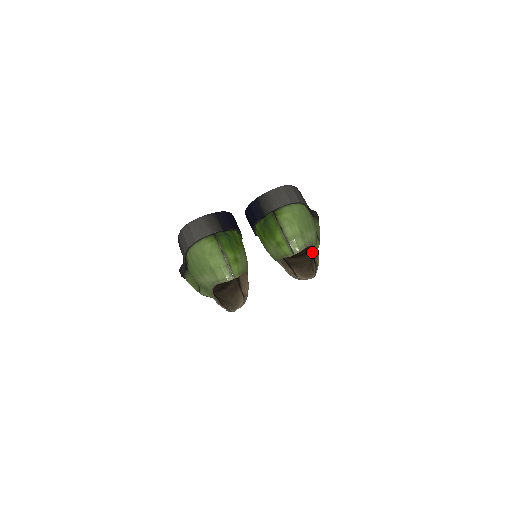
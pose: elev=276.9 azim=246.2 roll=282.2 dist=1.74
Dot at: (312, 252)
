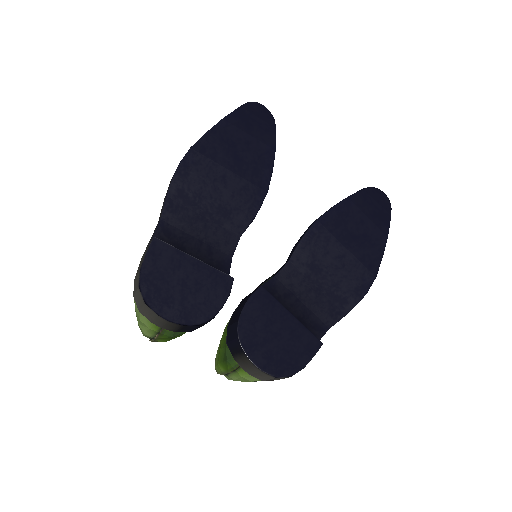
Dot at: occluded
